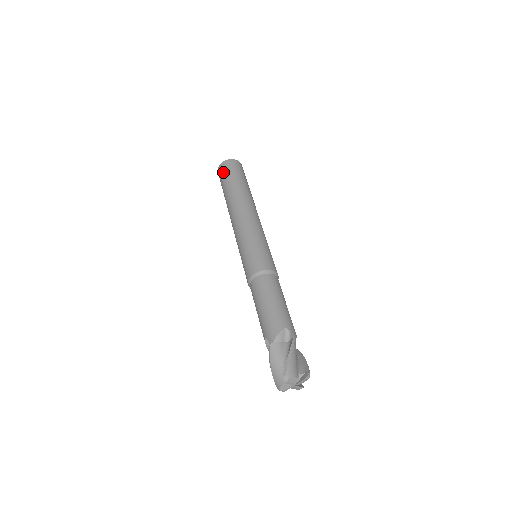
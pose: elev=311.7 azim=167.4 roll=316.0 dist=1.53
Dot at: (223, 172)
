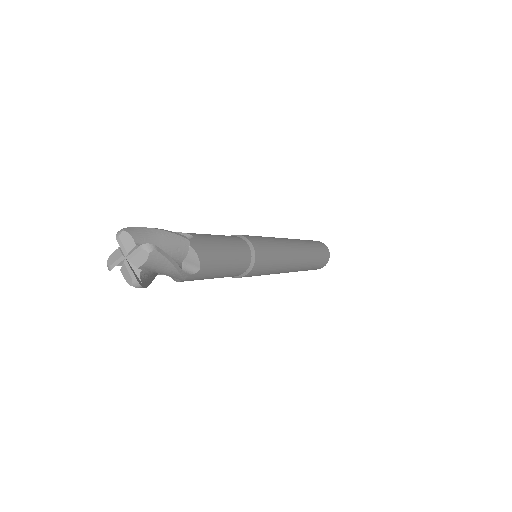
Dot at: occluded
